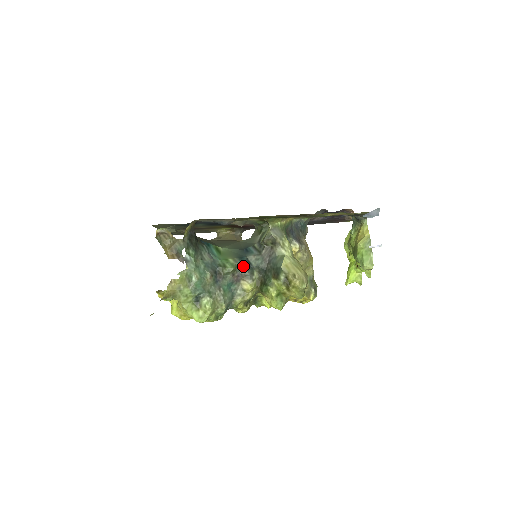
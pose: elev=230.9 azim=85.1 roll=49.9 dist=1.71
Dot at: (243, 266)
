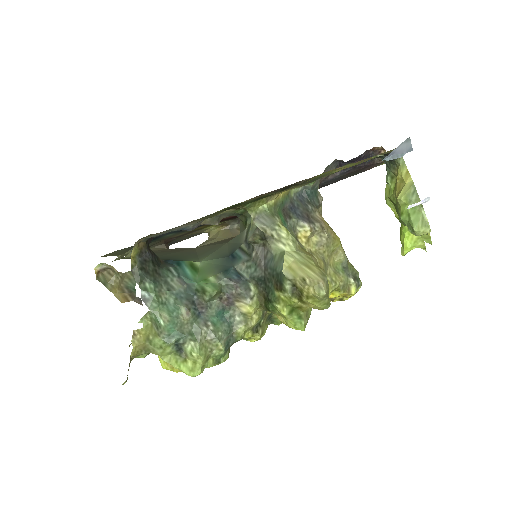
Dot at: (231, 282)
